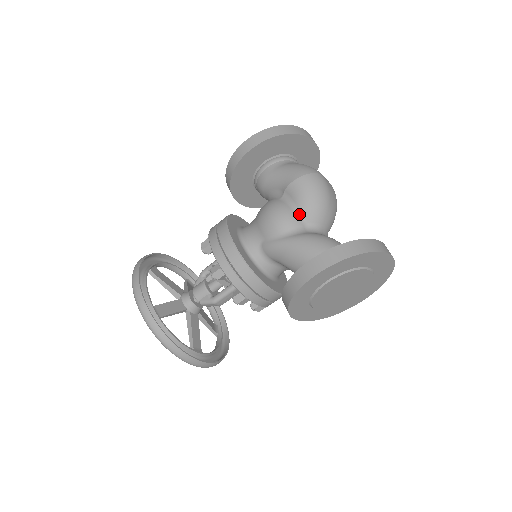
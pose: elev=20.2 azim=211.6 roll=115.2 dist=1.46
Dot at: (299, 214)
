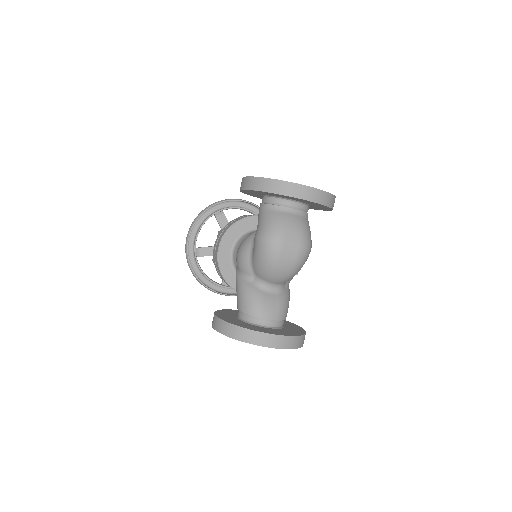
Dot at: (252, 265)
